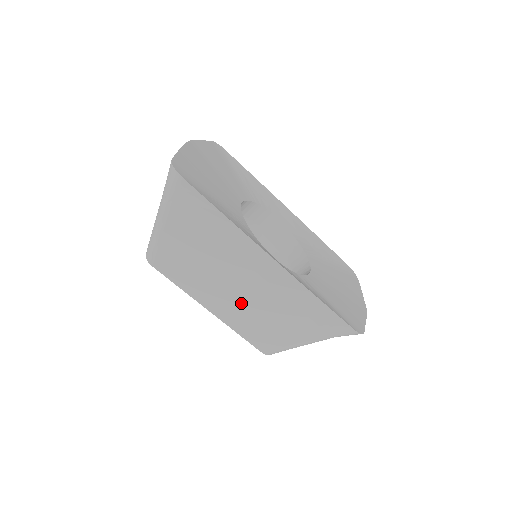
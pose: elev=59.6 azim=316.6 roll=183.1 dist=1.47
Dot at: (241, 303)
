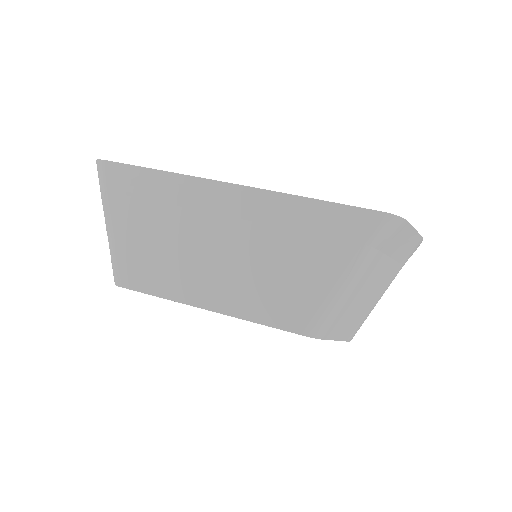
Dot at: (233, 271)
